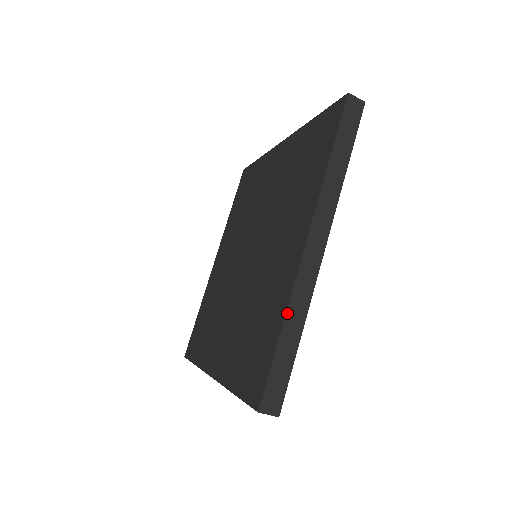
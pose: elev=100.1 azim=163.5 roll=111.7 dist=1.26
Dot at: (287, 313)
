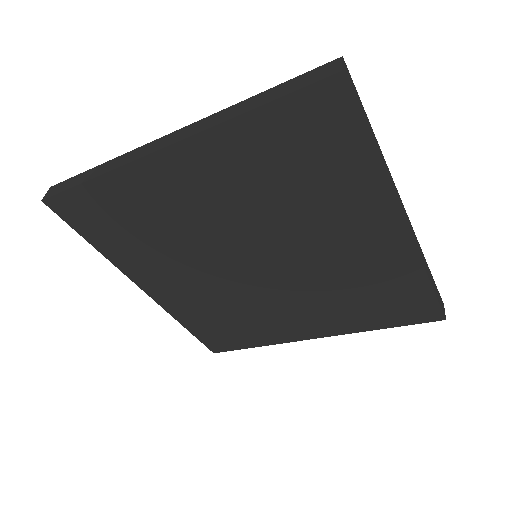
Dot at: (426, 271)
